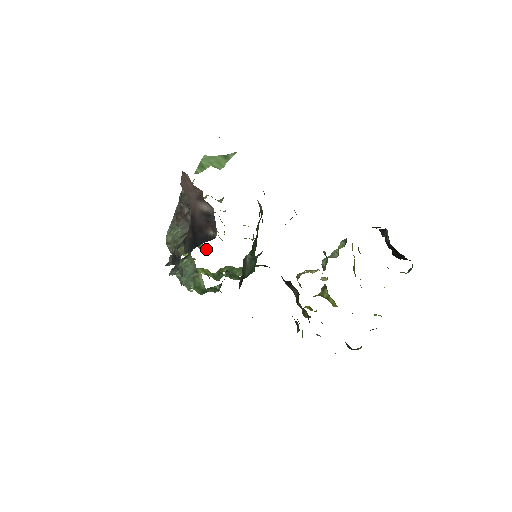
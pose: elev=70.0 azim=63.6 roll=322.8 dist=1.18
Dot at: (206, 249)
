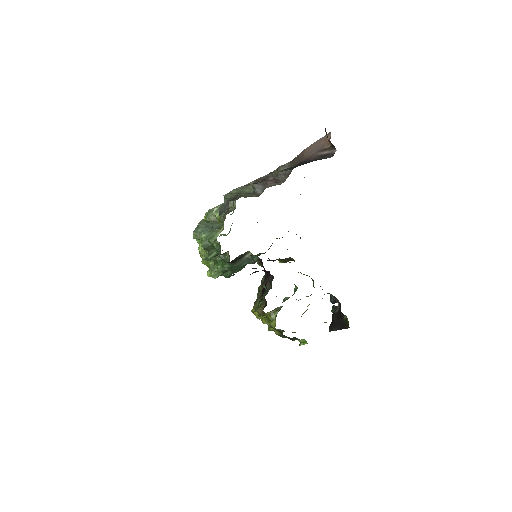
Dot at: occluded
